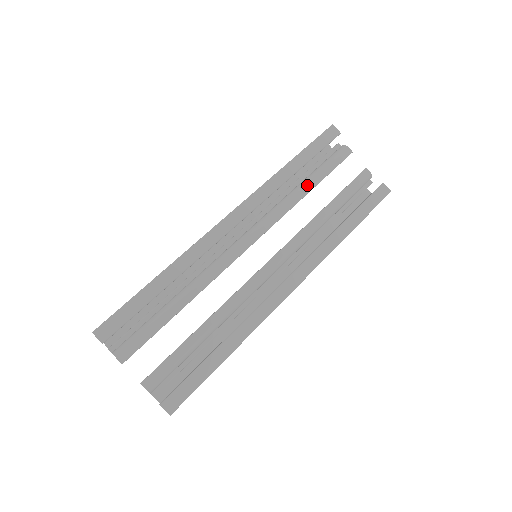
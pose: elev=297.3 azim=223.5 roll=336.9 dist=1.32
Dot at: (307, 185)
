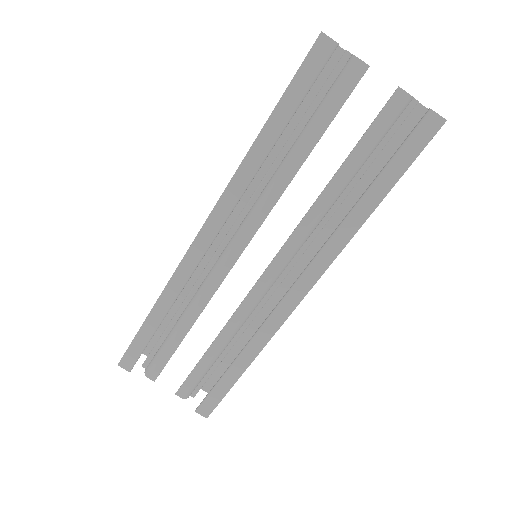
Dot at: (299, 153)
